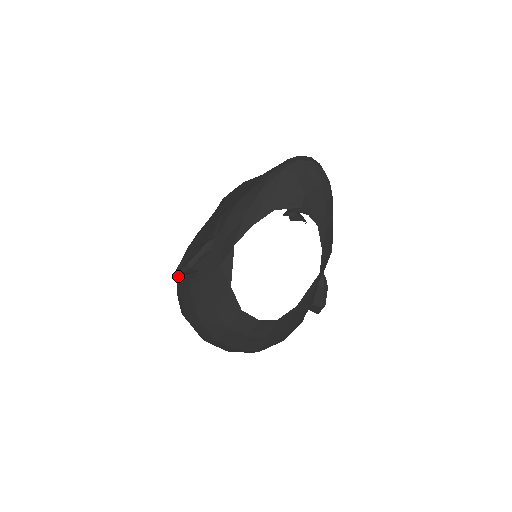
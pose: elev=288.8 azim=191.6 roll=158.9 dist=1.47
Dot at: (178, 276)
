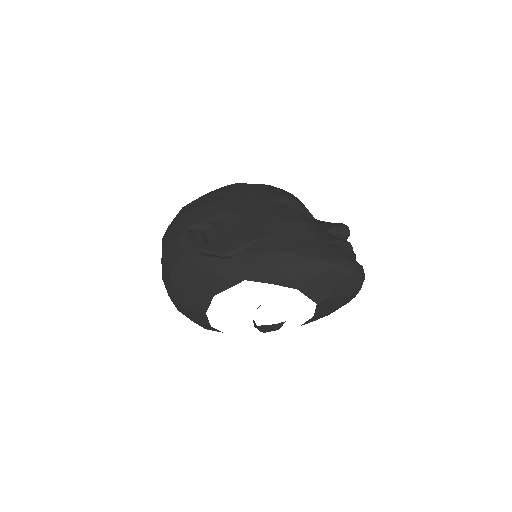
Dot at: (185, 217)
